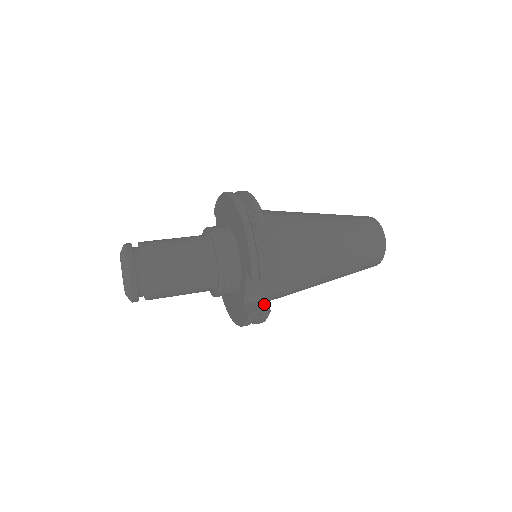
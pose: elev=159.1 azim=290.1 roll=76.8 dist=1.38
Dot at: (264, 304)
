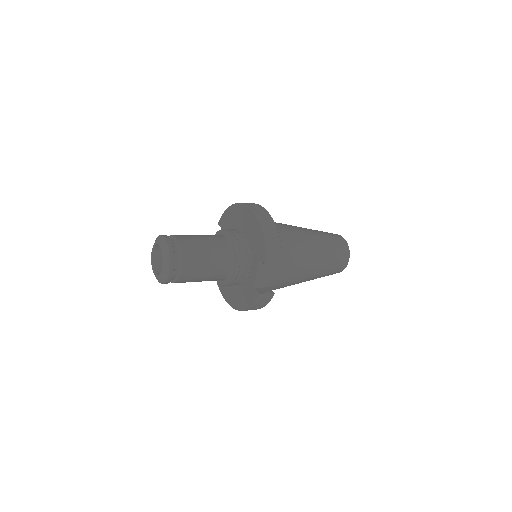
Dot at: (269, 289)
